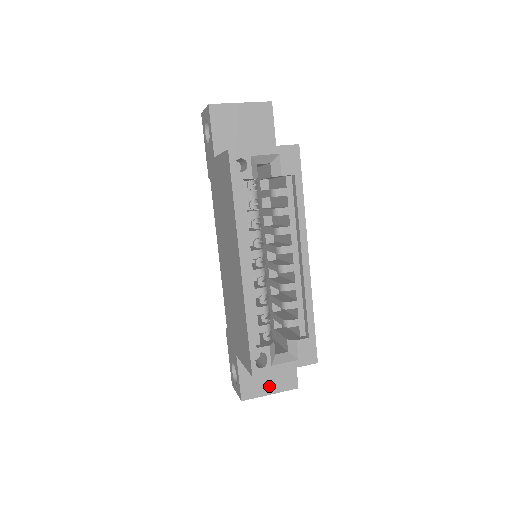
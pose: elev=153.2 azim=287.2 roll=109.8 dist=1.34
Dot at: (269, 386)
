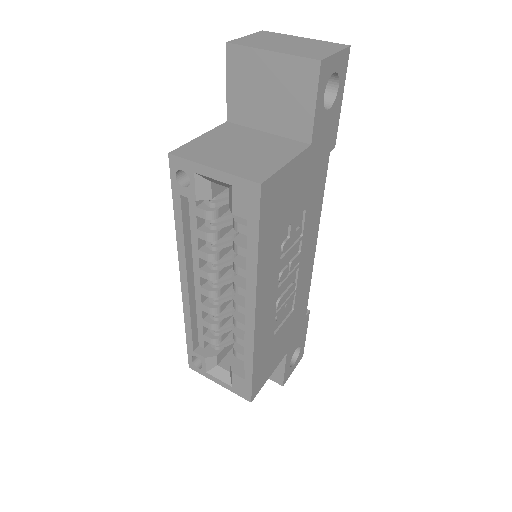
Dot at: occluded
